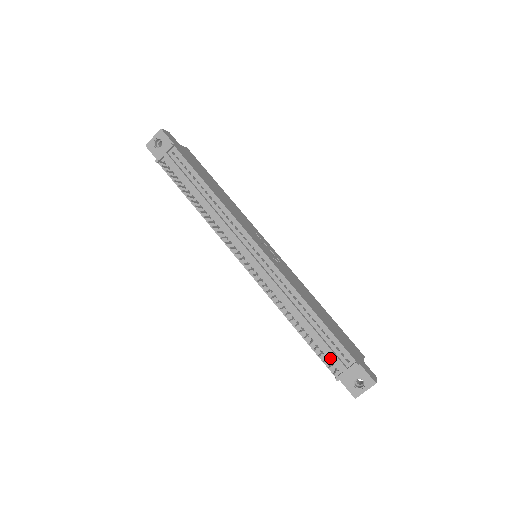
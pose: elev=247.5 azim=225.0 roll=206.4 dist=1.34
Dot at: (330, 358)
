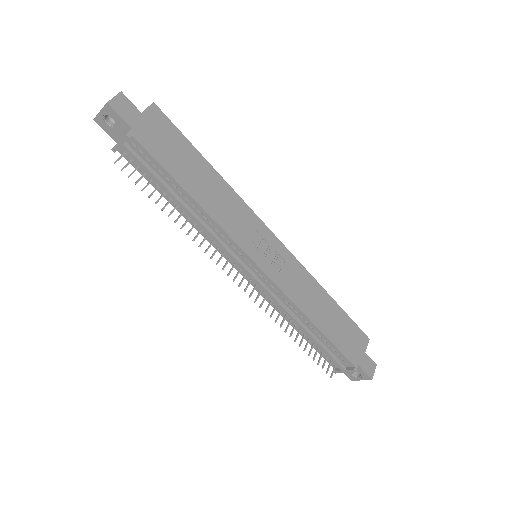
Dot at: occluded
